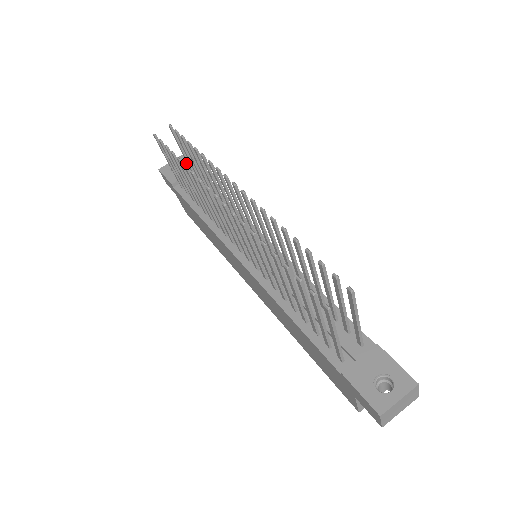
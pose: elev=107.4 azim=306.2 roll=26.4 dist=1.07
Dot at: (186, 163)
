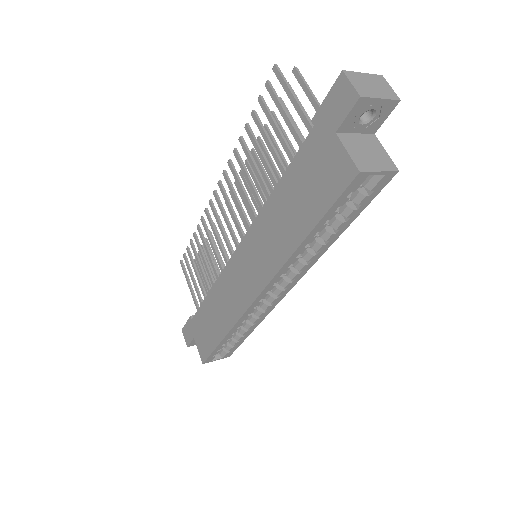
Dot at: occluded
